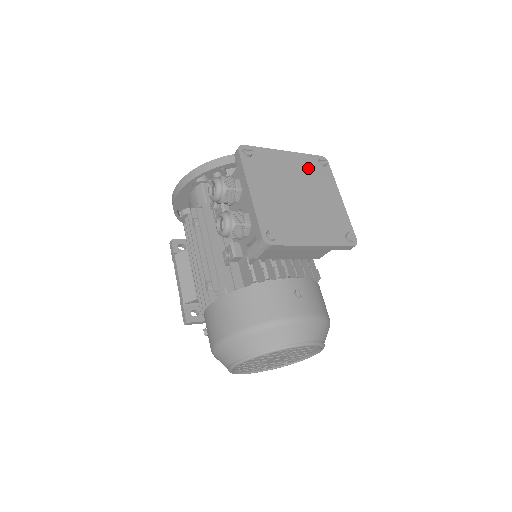
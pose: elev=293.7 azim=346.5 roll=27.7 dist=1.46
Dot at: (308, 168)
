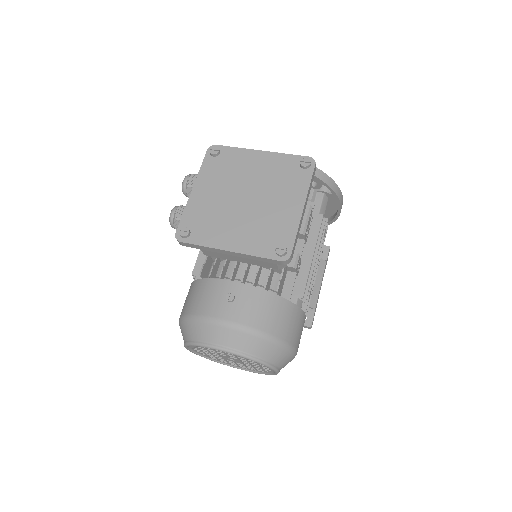
Dot at: (280, 170)
